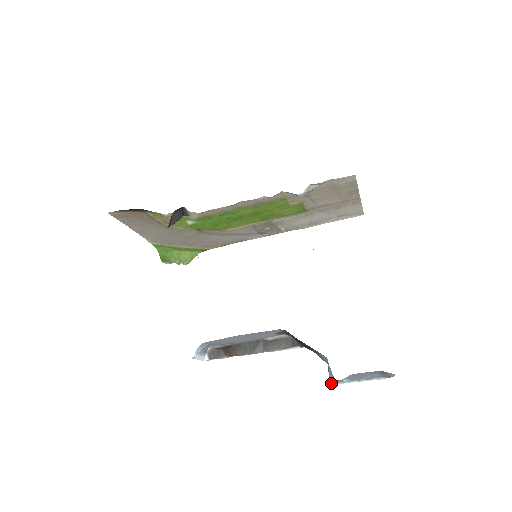
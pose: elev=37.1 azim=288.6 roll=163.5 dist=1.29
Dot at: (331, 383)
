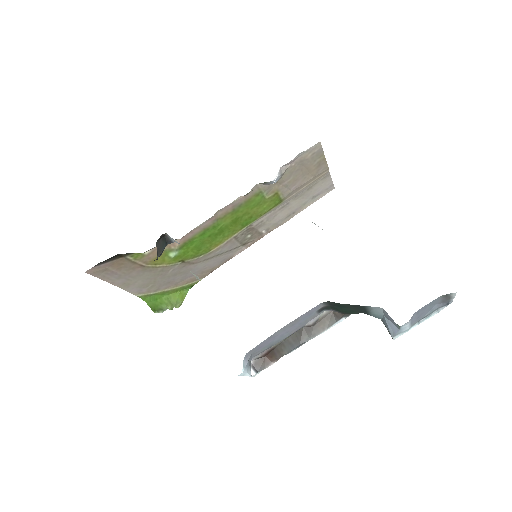
Dot at: (393, 337)
